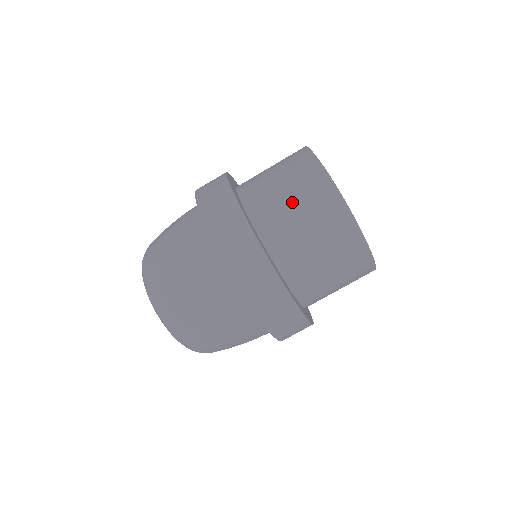
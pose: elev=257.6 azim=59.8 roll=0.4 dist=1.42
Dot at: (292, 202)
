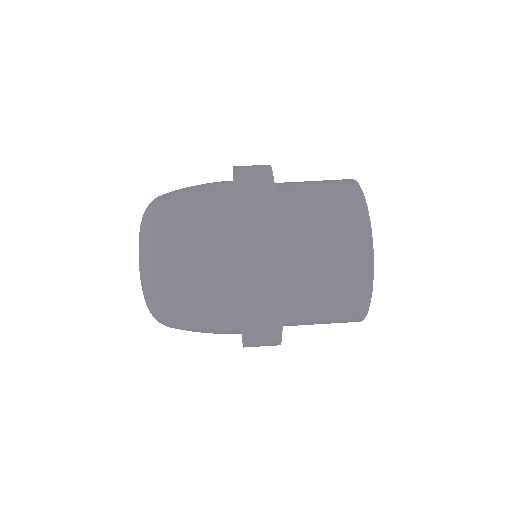
Dot at: occluded
